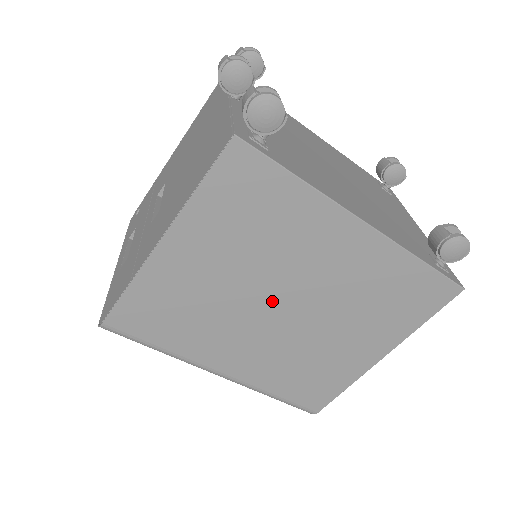
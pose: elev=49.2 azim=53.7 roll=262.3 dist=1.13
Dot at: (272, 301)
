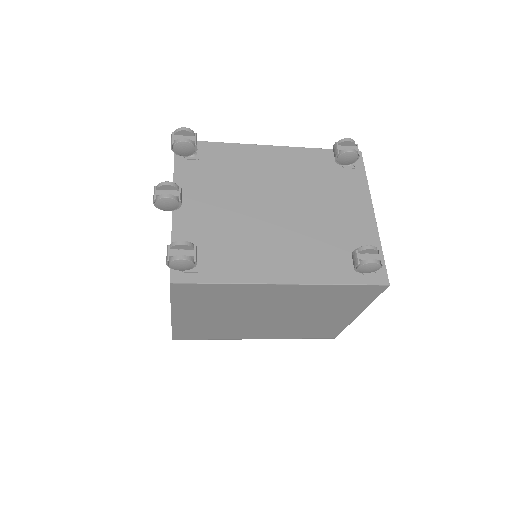
Dot at: (257, 316)
